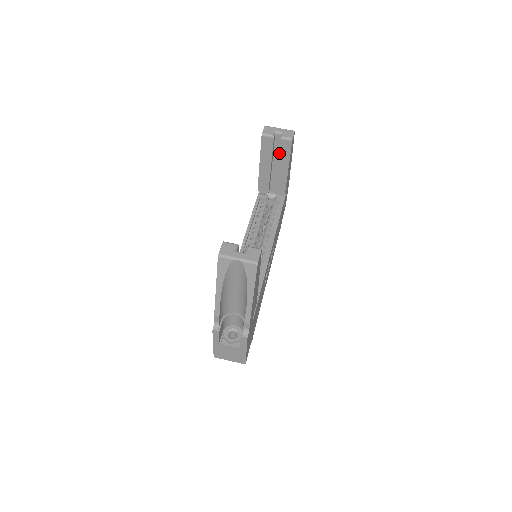
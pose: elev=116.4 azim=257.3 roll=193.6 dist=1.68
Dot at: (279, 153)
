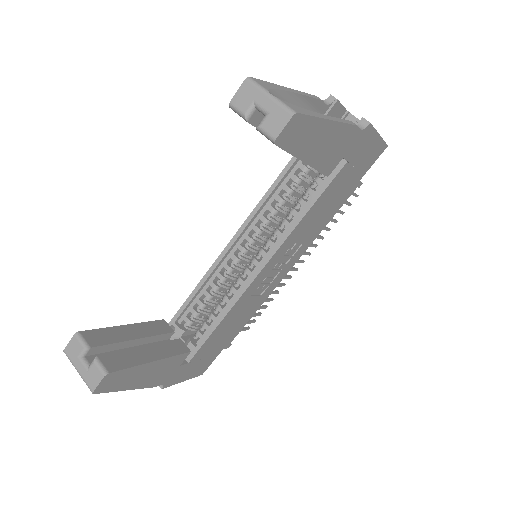
Dot at: occluded
